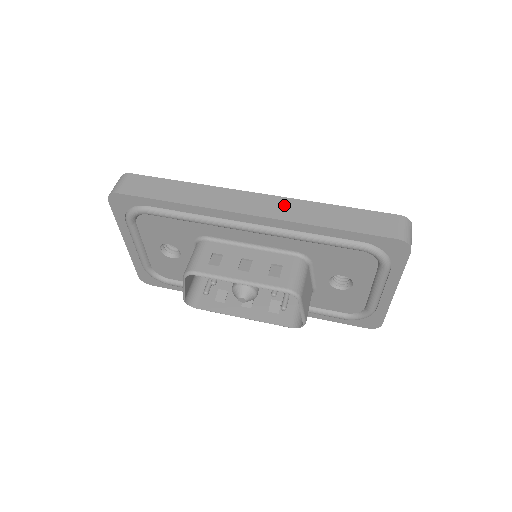
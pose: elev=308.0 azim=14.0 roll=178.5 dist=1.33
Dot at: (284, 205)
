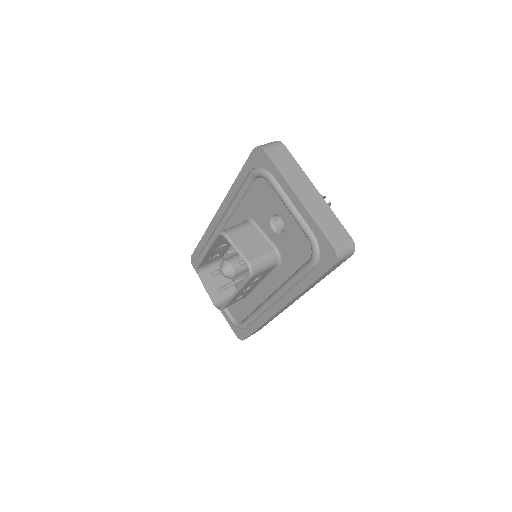
Dot at: occluded
